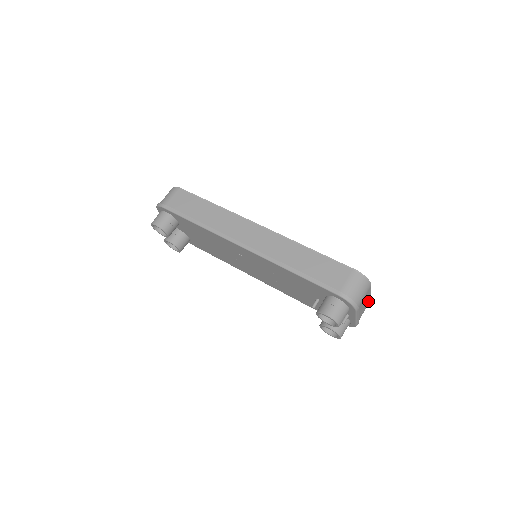
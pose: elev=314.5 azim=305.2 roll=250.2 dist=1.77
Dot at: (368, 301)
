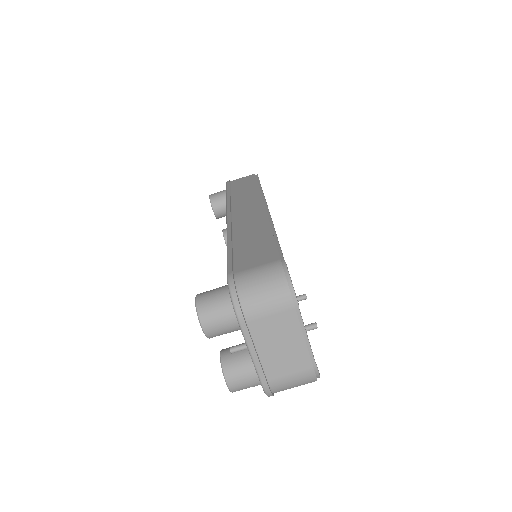
Dot at: (306, 359)
